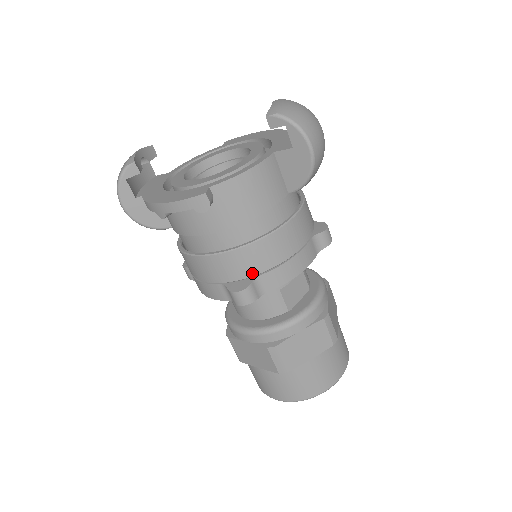
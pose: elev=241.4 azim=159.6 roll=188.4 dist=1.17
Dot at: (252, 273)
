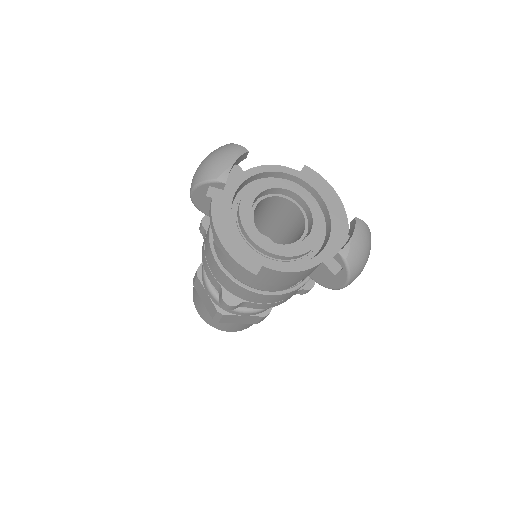
Dot at: (244, 299)
